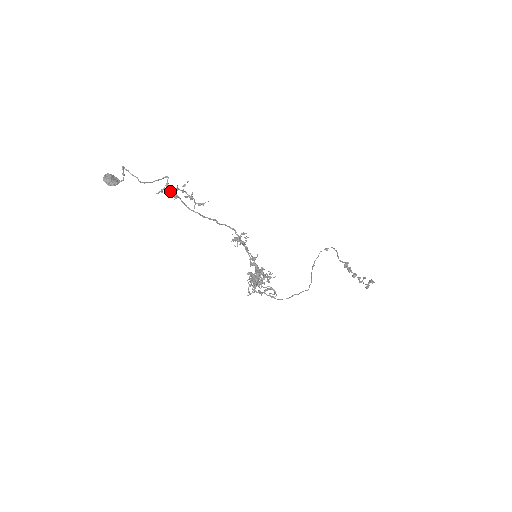
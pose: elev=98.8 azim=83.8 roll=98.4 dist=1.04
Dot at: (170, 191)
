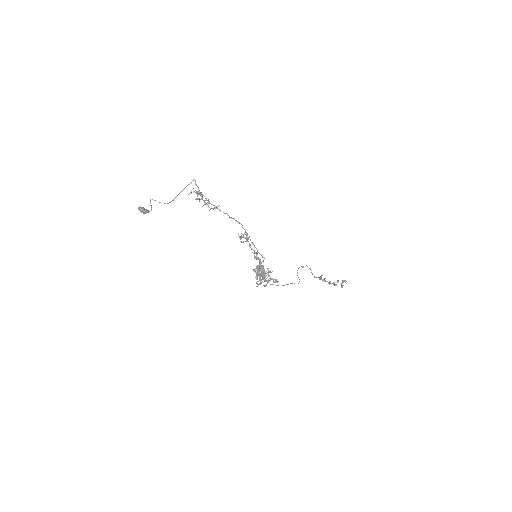
Dot at: (196, 192)
